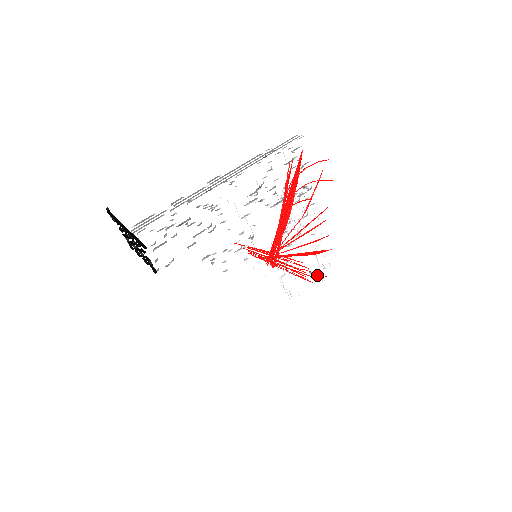
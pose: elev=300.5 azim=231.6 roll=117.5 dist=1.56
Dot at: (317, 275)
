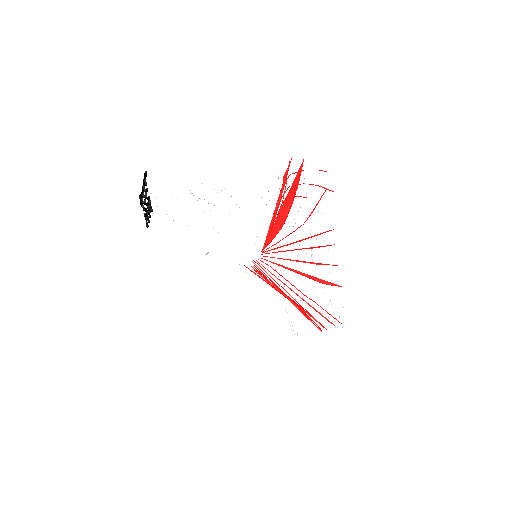
Dot at: occluded
